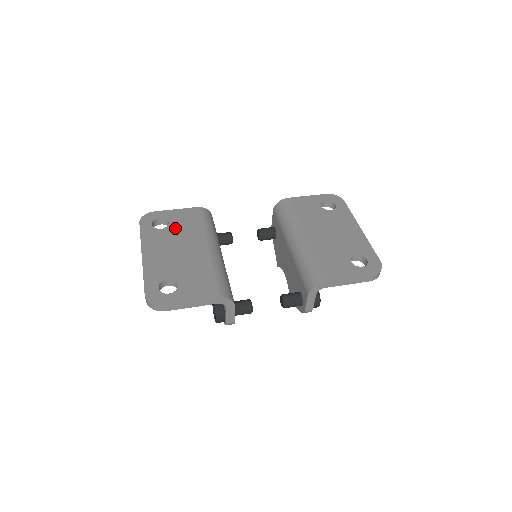
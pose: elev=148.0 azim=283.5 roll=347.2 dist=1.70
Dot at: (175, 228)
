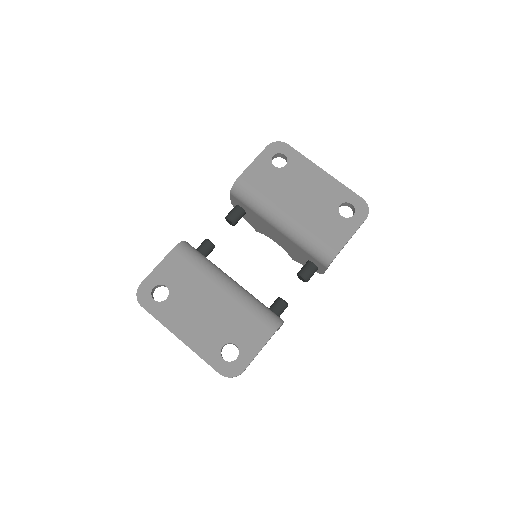
Dot at: (178, 288)
